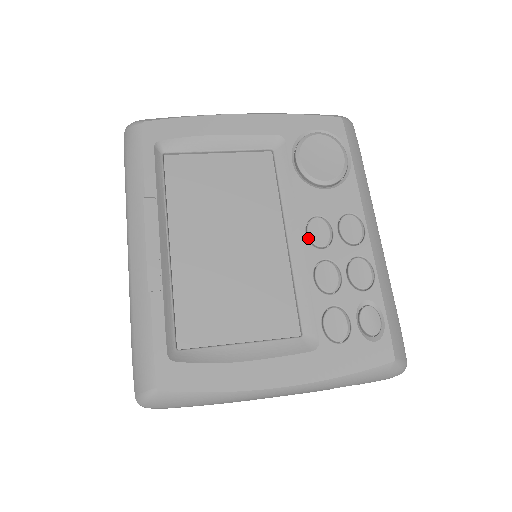
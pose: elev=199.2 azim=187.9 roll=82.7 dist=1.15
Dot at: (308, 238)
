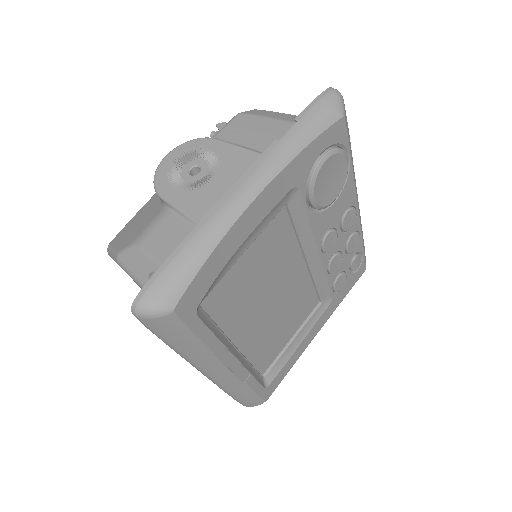
Dot at: (323, 252)
